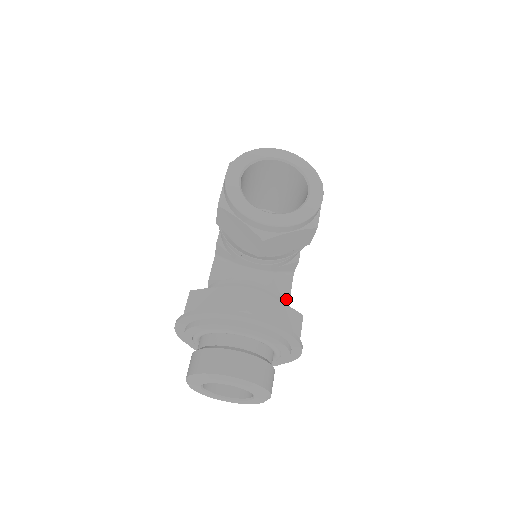
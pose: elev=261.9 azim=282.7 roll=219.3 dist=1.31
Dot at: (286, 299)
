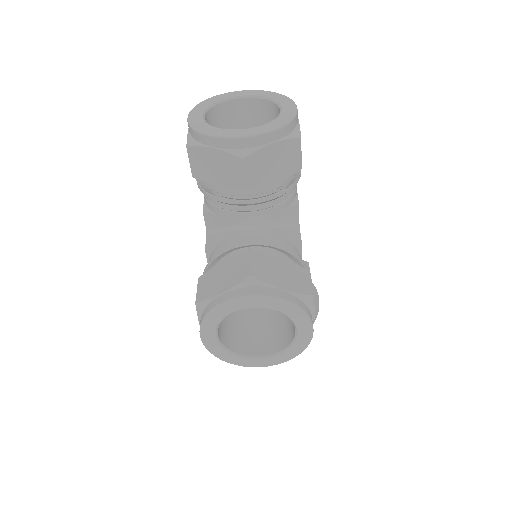
Dot at: occluded
